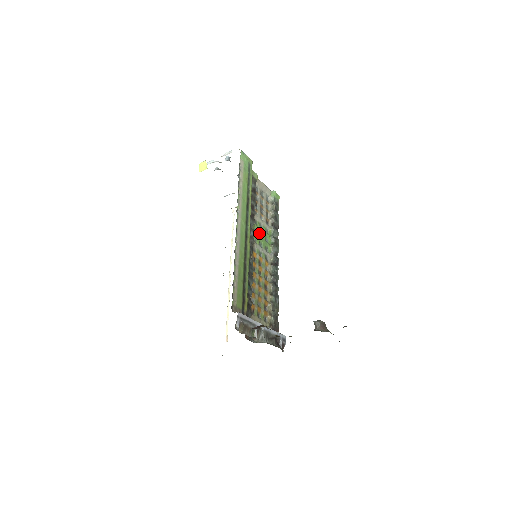
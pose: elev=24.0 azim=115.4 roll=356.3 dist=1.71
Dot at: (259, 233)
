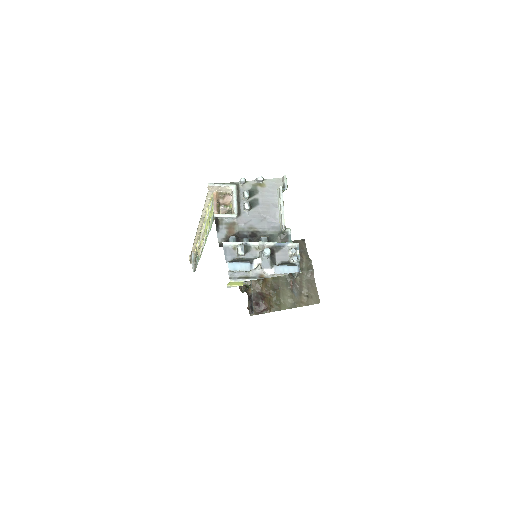
Dot at: occluded
